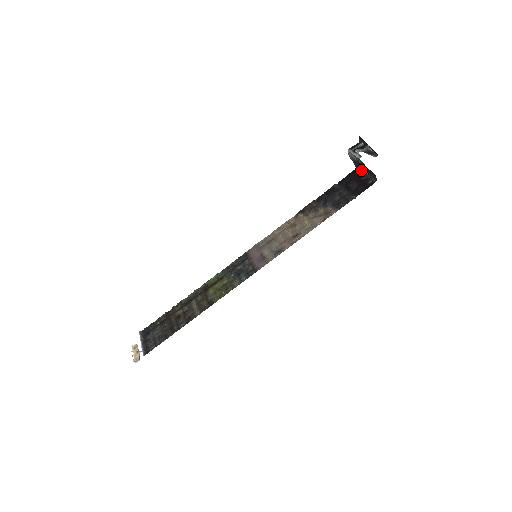
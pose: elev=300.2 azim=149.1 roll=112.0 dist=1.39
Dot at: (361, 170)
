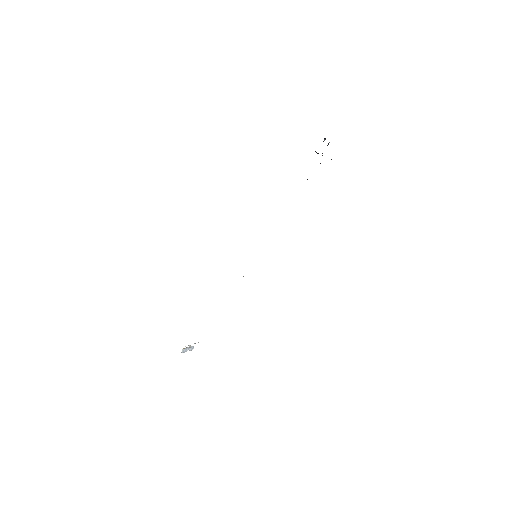
Dot at: occluded
